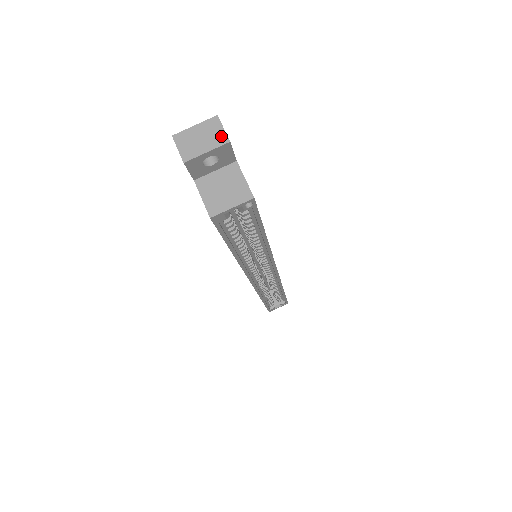
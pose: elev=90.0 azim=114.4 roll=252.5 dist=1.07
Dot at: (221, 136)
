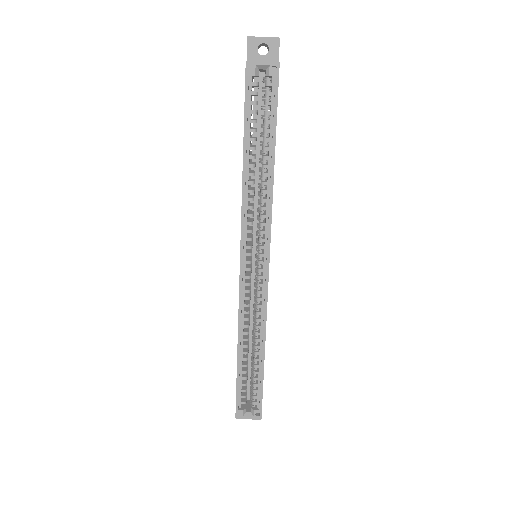
Dot at: (276, 38)
